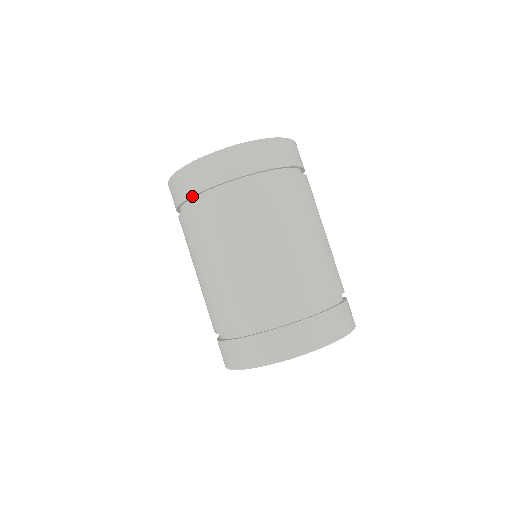
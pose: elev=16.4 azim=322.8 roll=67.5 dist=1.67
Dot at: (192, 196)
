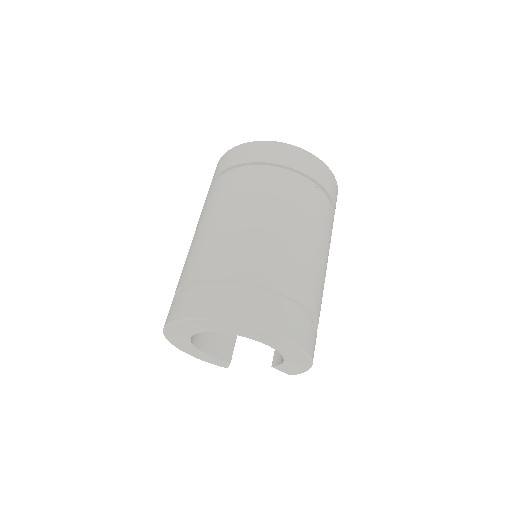
Dot at: (261, 162)
